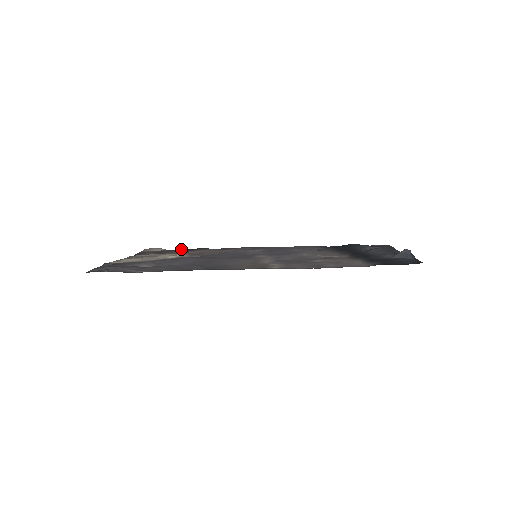
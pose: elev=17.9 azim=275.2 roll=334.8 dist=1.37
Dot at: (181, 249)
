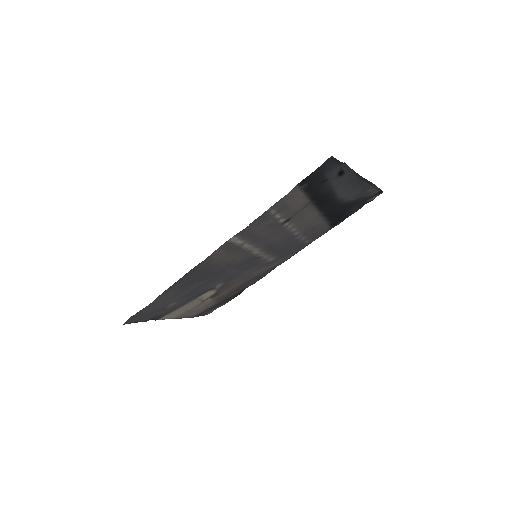
Dot at: (233, 298)
